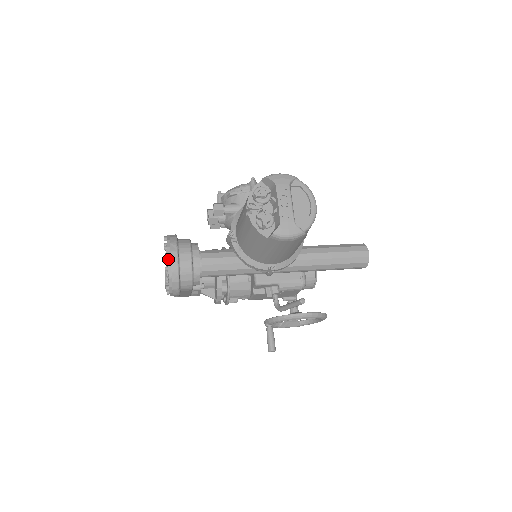
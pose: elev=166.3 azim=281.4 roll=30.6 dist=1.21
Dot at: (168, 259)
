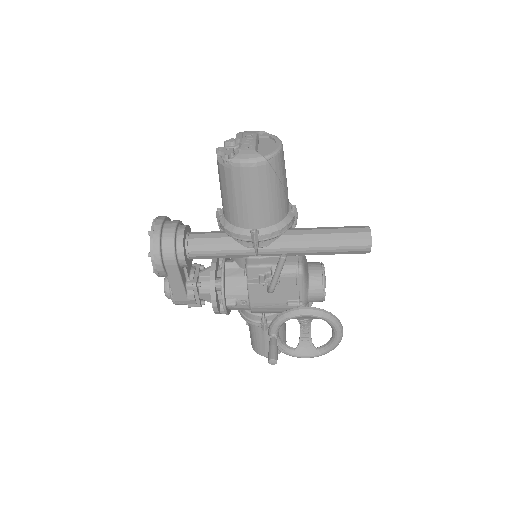
Dot at: (152, 224)
